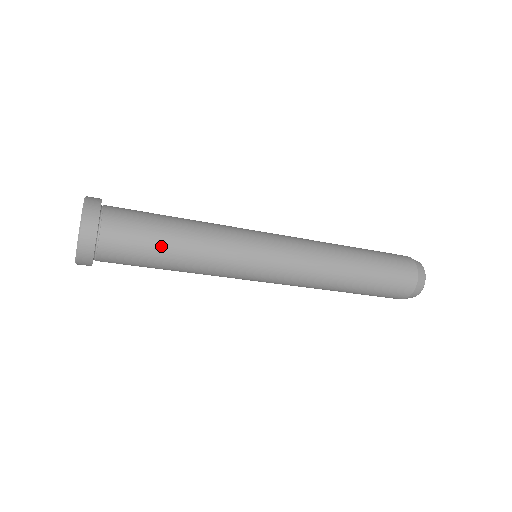
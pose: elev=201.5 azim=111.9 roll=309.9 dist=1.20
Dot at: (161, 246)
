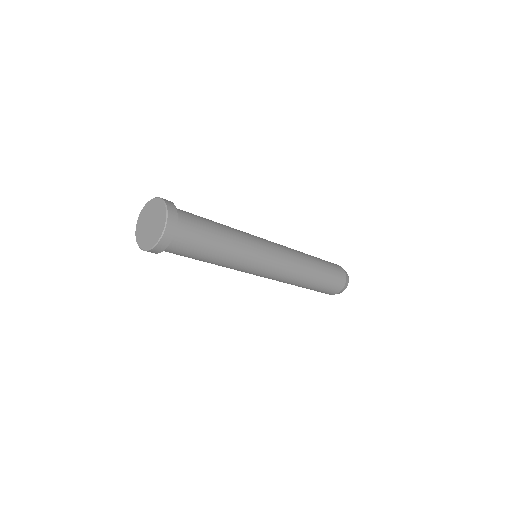
Dot at: (205, 254)
